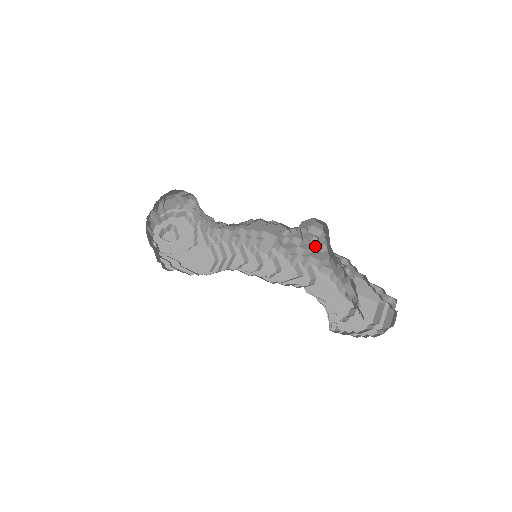
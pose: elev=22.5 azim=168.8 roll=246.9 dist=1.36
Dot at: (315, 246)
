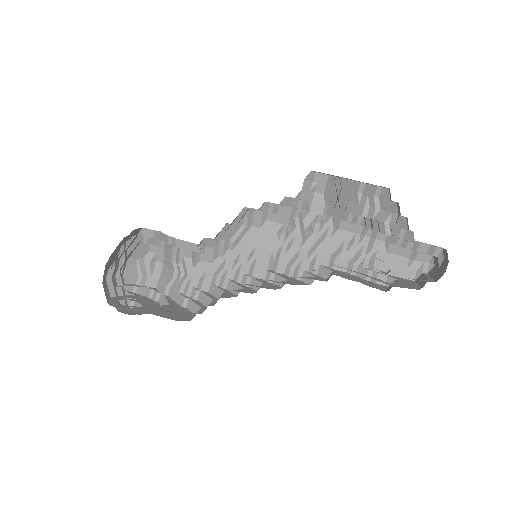
Dot at: (320, 236)
